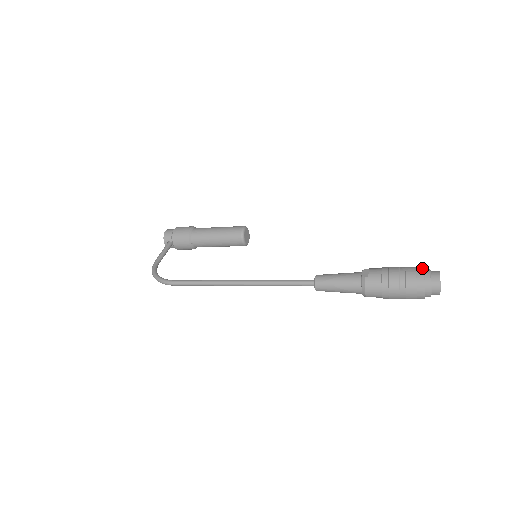
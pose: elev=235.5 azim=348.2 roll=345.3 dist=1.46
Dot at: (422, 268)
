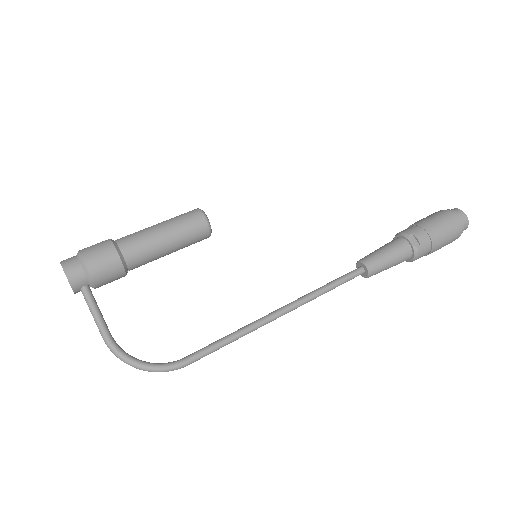
Dot at: (455, 215)
